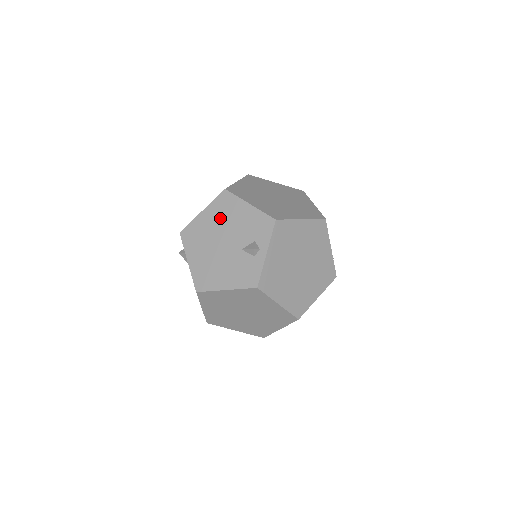
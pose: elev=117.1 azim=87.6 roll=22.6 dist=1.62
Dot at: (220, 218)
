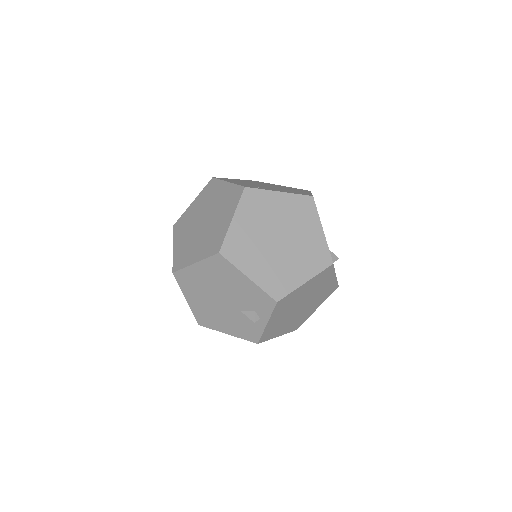
Dot at: (216, 278)
